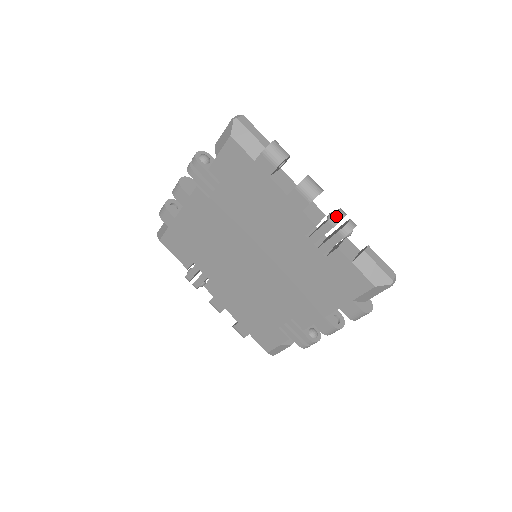
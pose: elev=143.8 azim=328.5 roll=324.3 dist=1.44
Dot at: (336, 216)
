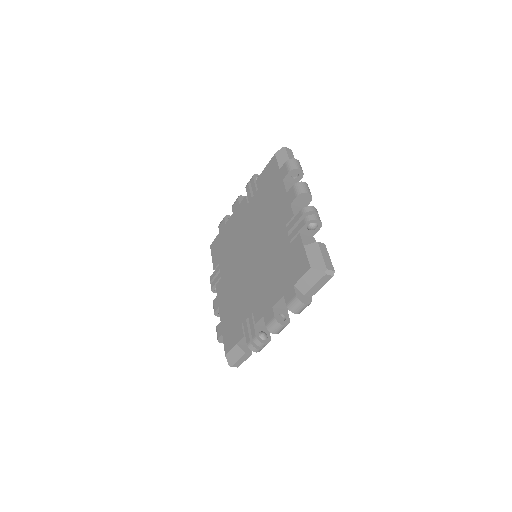
Dot at: occluded
